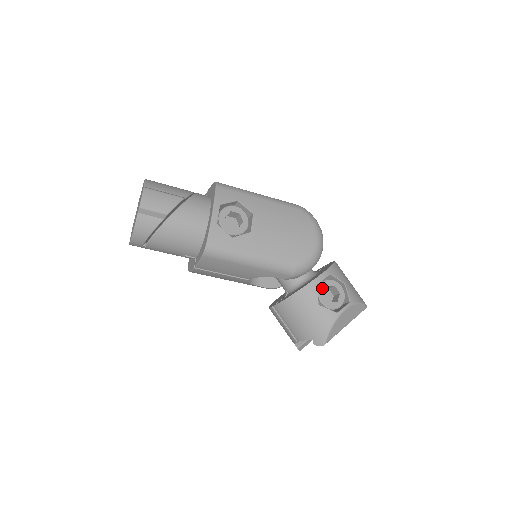
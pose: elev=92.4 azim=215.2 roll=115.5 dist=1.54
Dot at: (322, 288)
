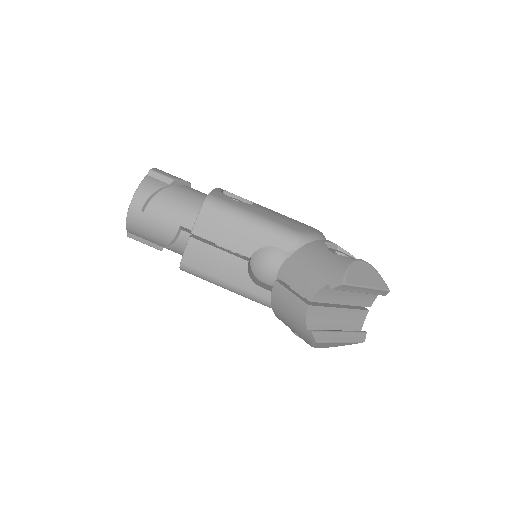
Dot at: (331, 249)
